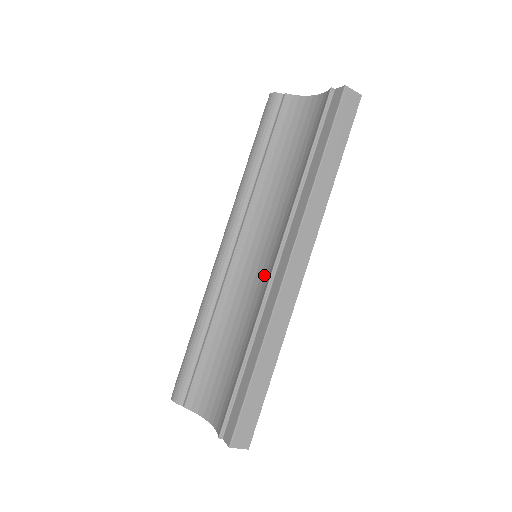
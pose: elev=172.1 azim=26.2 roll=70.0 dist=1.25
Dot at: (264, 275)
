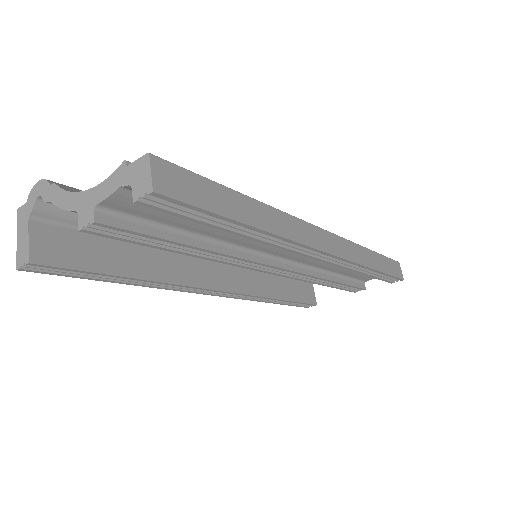
Dot at: occluded
